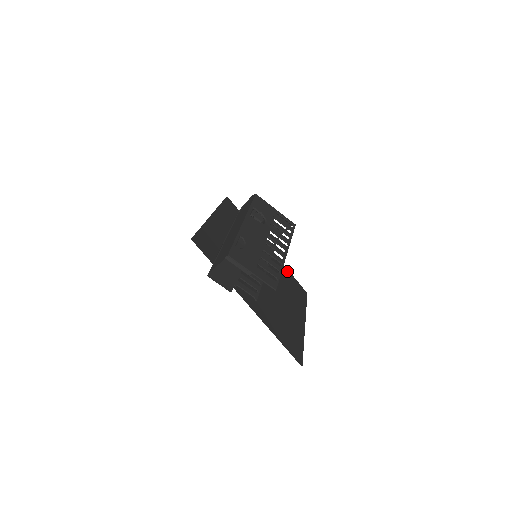
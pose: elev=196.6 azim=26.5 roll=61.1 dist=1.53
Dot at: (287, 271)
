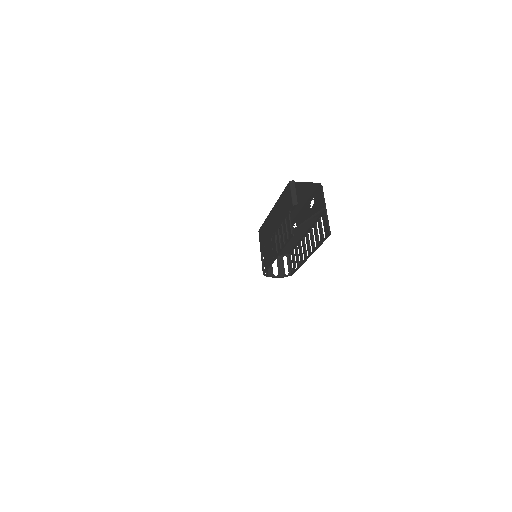
Dot at: occluded
